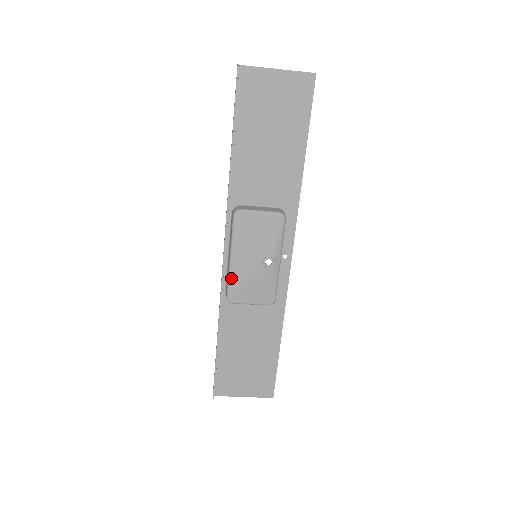
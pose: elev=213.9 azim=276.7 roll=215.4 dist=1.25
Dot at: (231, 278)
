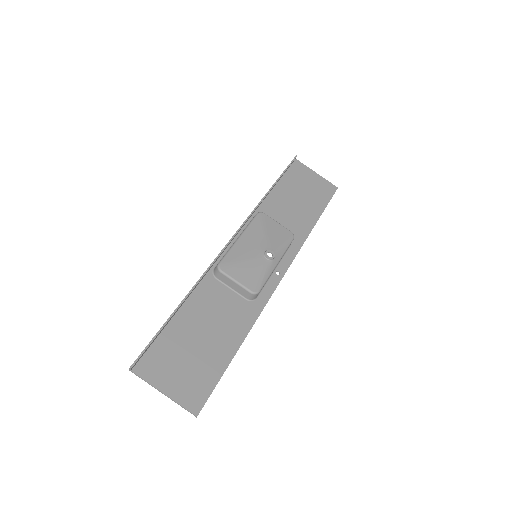
Dot at: (232, 250)
